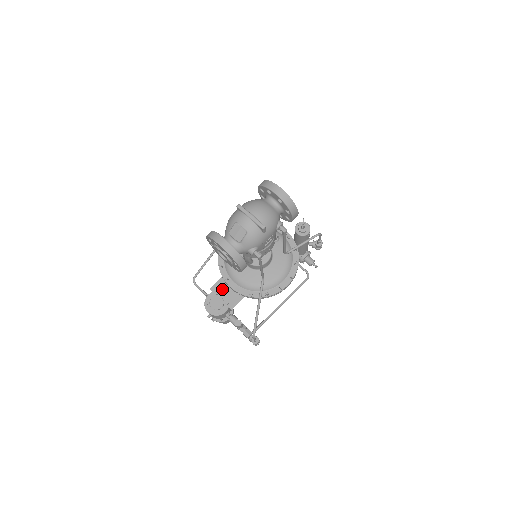
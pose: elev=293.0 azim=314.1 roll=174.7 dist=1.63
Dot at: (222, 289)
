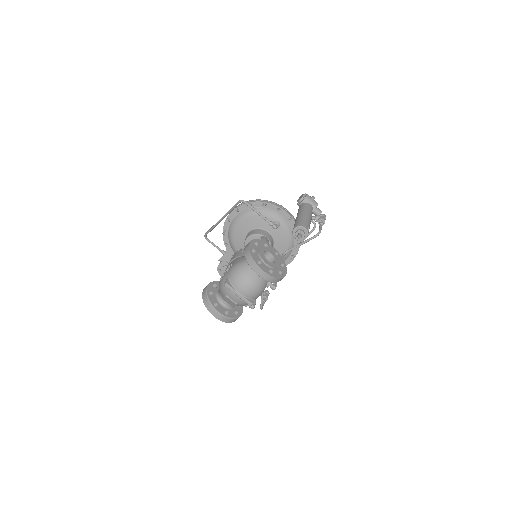
Dot at: occluded
